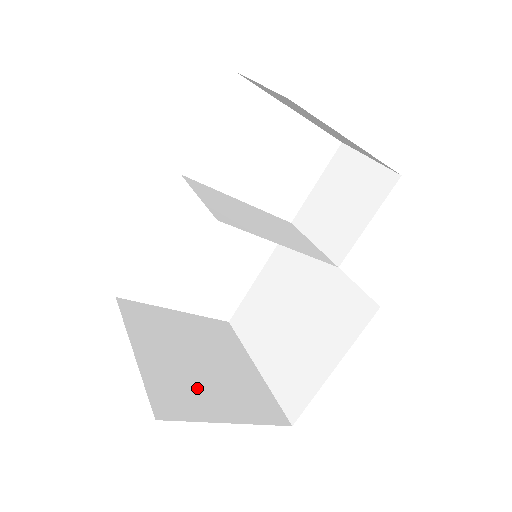
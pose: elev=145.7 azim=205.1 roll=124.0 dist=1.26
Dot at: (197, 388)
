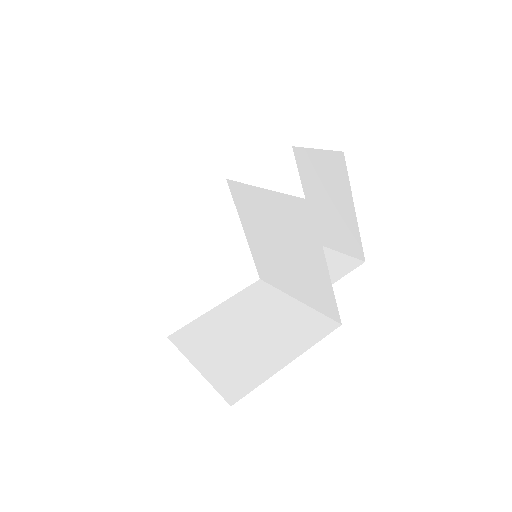
Dot at: occluded
